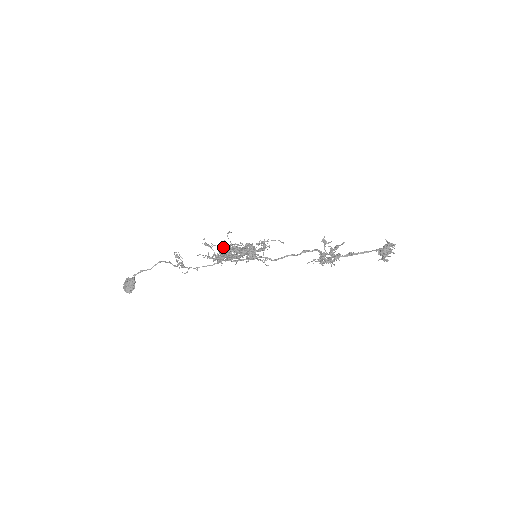
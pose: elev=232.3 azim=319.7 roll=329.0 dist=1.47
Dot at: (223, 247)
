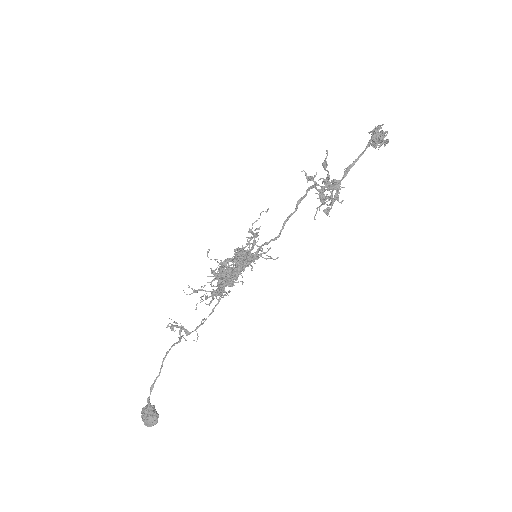
Dot at: (215, 277)
